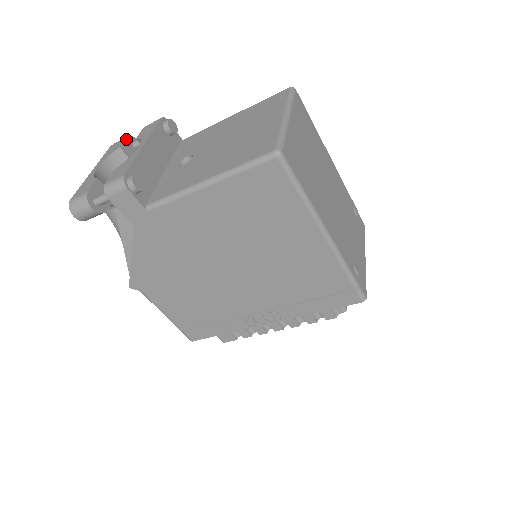
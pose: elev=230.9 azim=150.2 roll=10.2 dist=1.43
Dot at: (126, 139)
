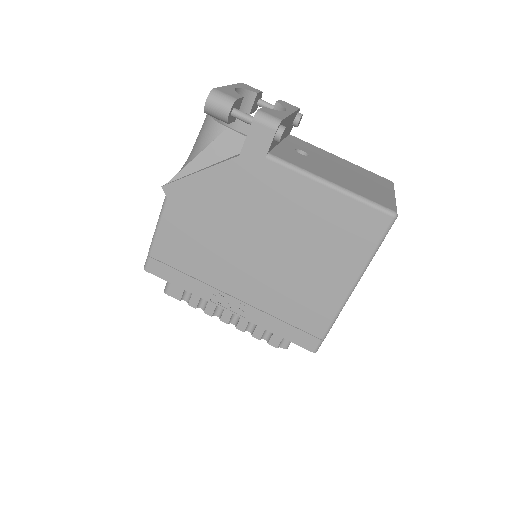
Dot at: (261, 92)
